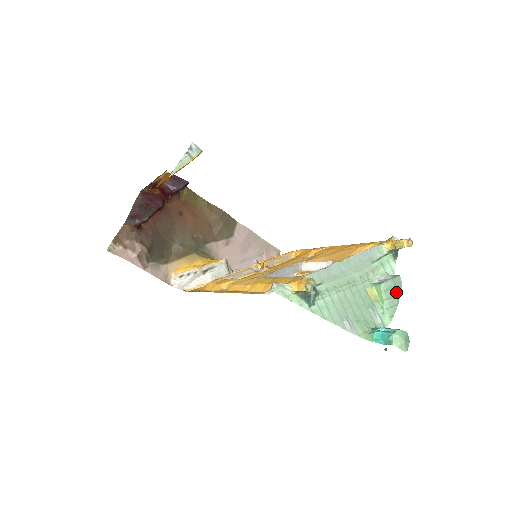
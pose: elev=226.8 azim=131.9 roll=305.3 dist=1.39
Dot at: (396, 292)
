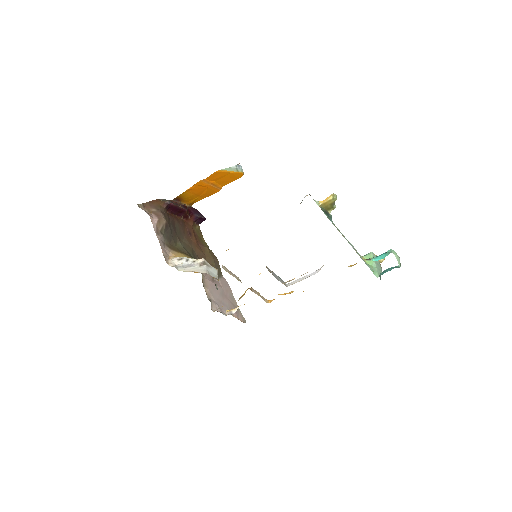
Dot at: (380, 265)
